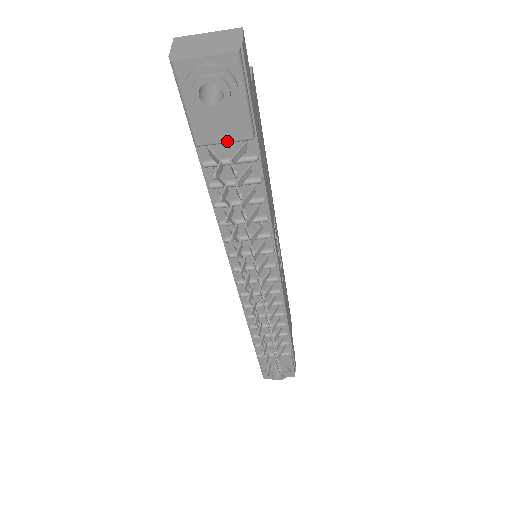
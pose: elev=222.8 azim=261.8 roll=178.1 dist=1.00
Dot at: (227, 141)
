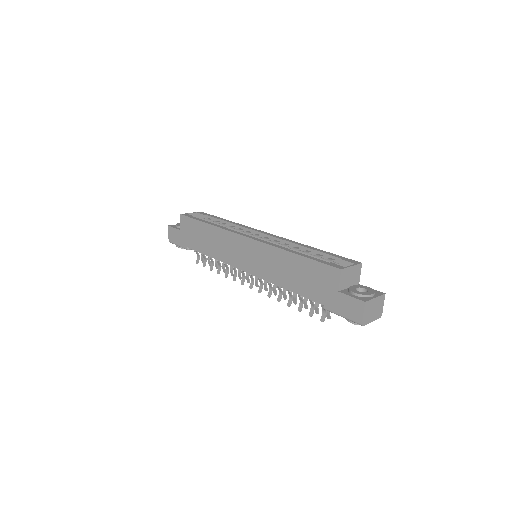
Dot at: occluded
